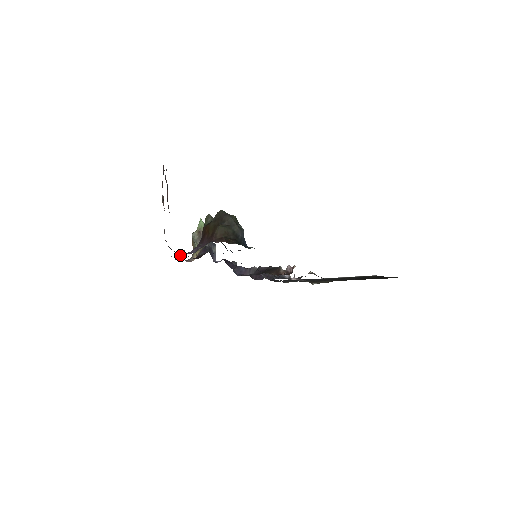
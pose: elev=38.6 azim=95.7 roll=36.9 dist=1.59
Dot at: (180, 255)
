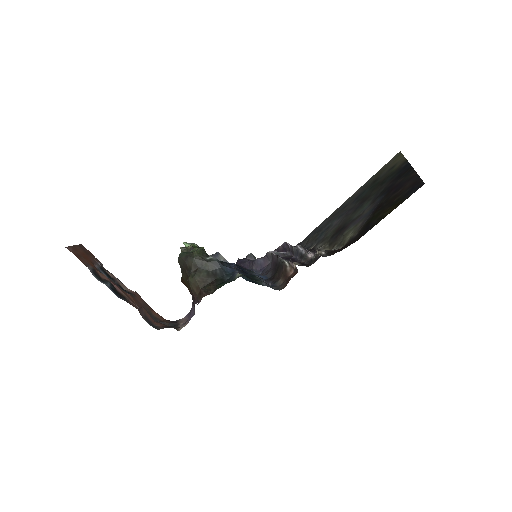
Dot at: occluded
